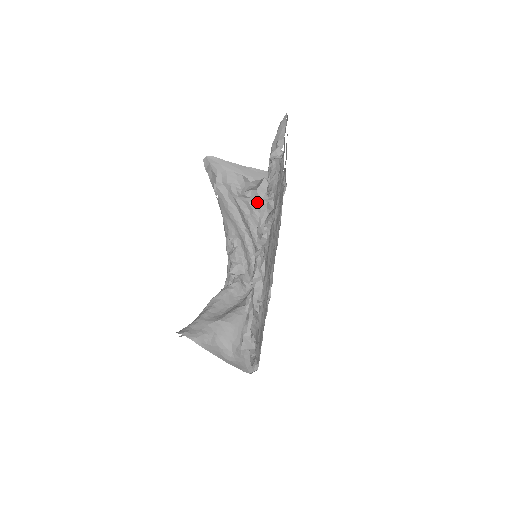
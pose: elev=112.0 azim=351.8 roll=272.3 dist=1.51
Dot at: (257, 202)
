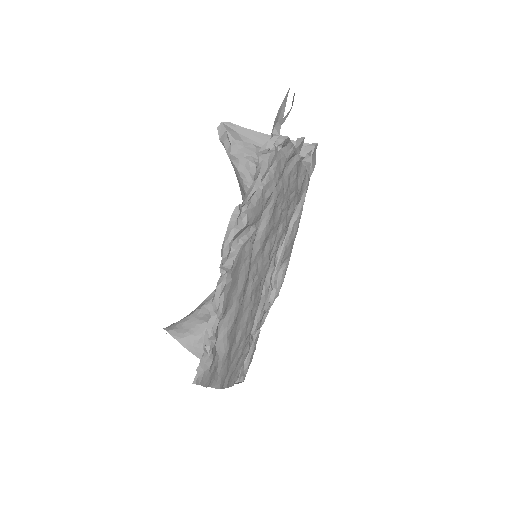
Dot at: occluded
